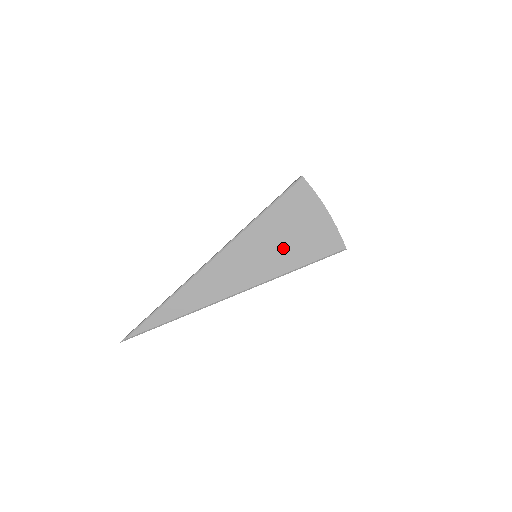
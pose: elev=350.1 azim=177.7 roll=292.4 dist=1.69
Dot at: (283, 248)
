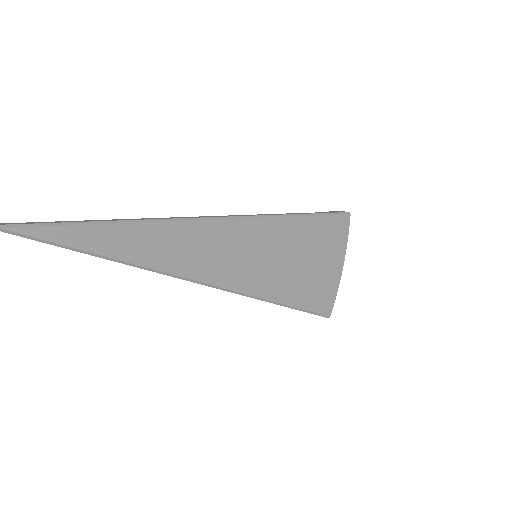
Dot at: (288, 270)
